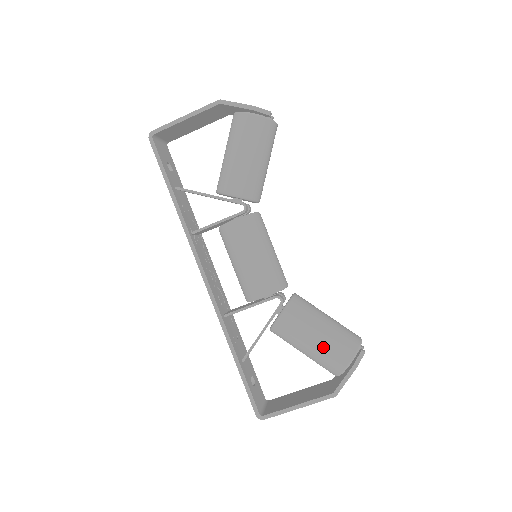
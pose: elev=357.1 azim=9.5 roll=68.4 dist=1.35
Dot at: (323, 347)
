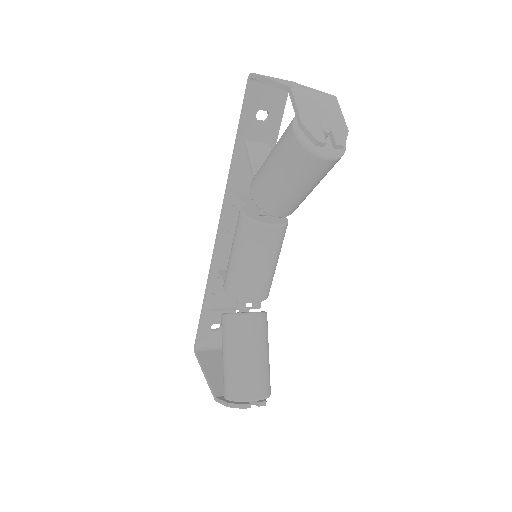
Dot at: (224, 368)
